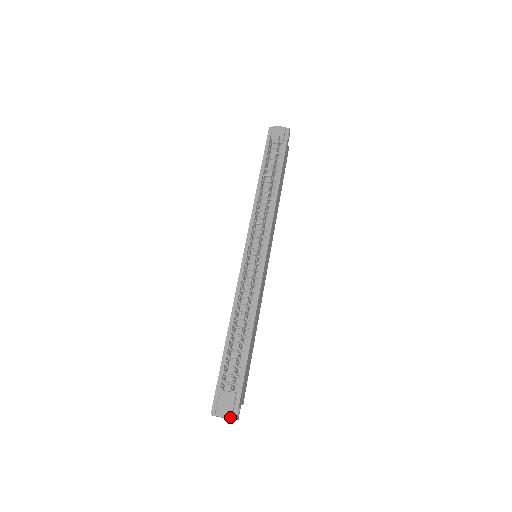
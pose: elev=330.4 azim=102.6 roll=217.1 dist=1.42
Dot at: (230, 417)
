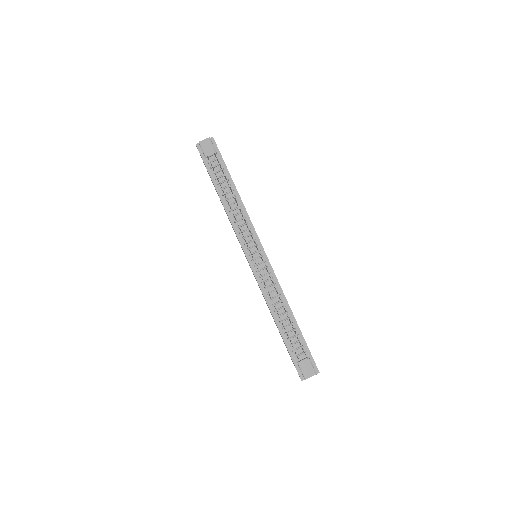
Dot at: (315, 374)
